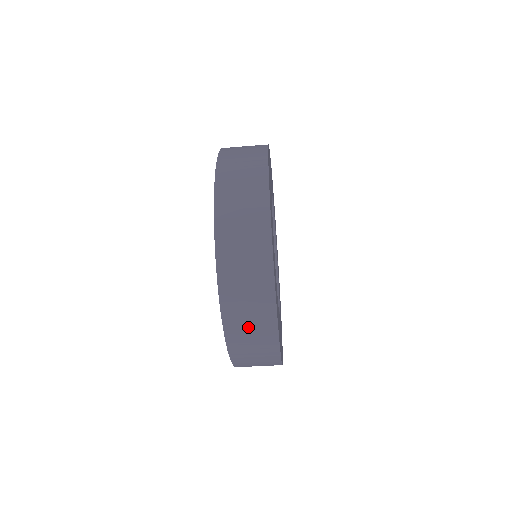
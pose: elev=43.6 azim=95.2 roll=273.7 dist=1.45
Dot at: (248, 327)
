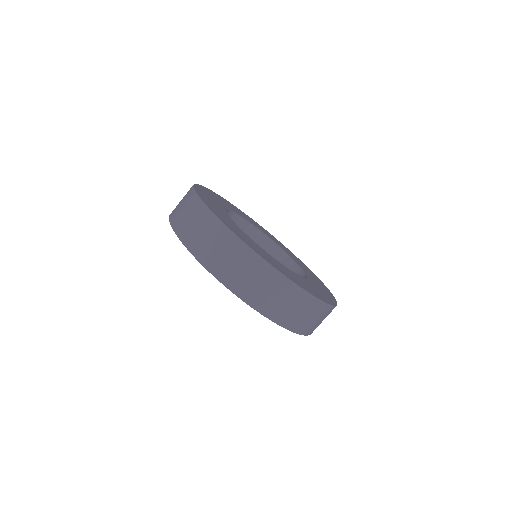
Dot at: (302, 316)
